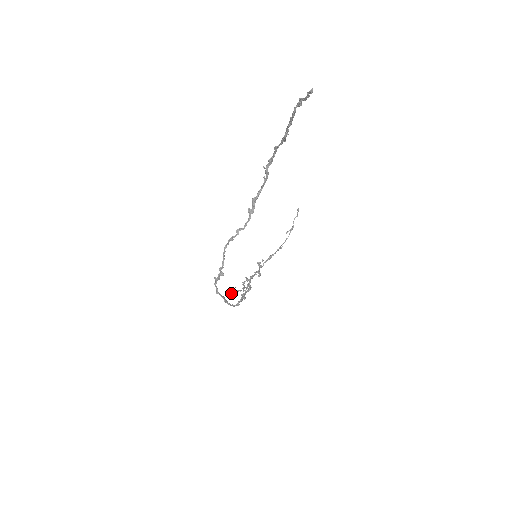
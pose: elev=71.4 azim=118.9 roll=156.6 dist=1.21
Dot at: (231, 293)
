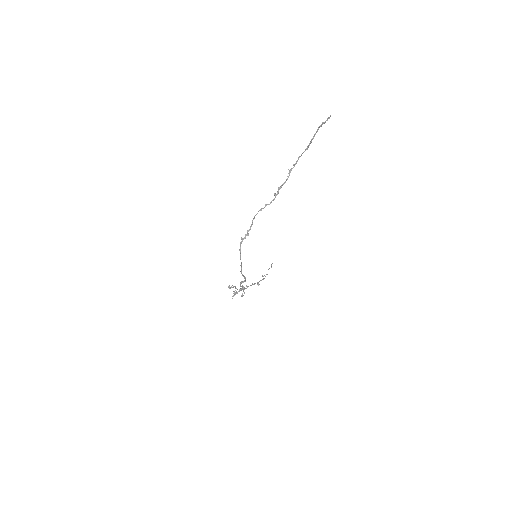
Dot at: occluded
